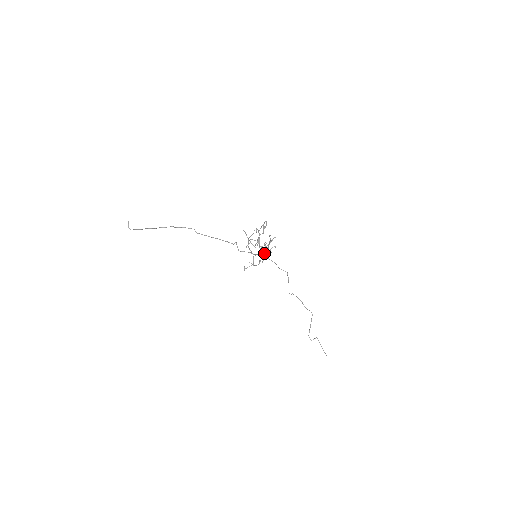
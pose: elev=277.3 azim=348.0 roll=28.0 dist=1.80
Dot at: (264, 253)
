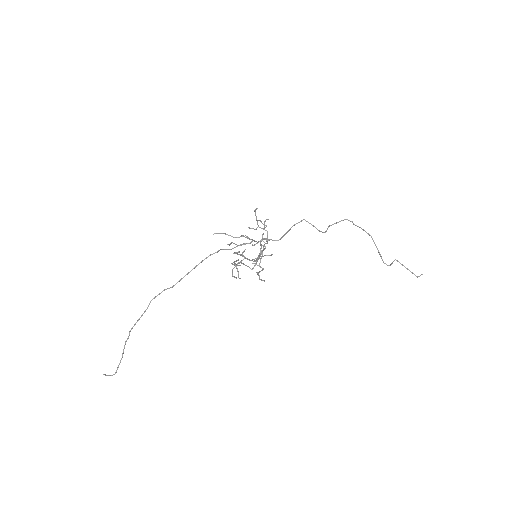
Dot at: (262, 250)
